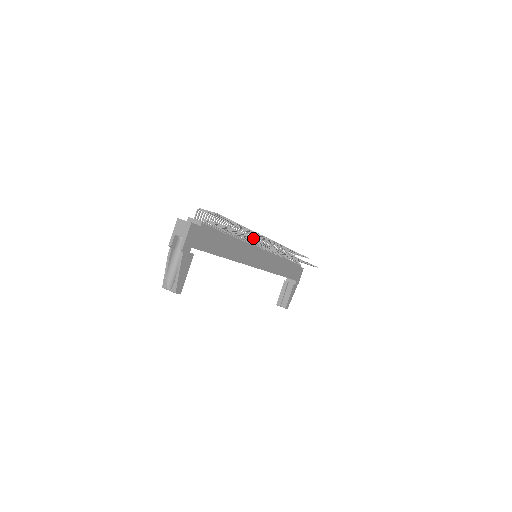
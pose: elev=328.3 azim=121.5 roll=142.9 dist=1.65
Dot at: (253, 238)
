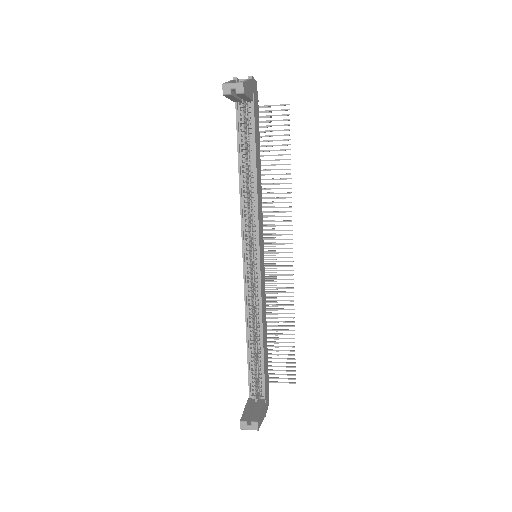
Dot at: occluded
